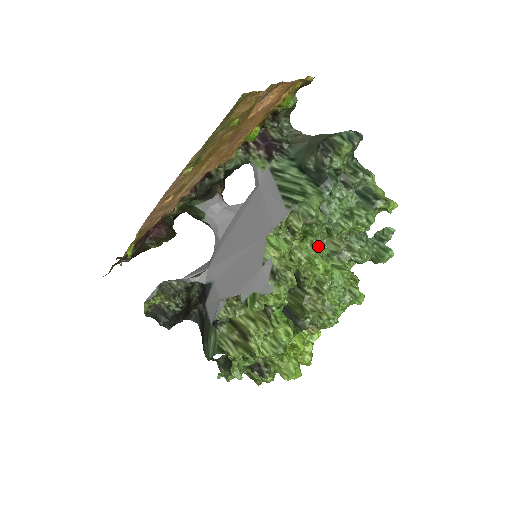
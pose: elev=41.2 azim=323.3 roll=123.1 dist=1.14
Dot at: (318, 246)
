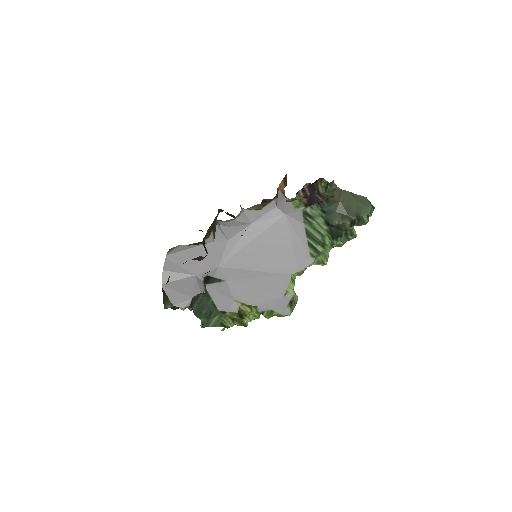
Dot at: occluded
